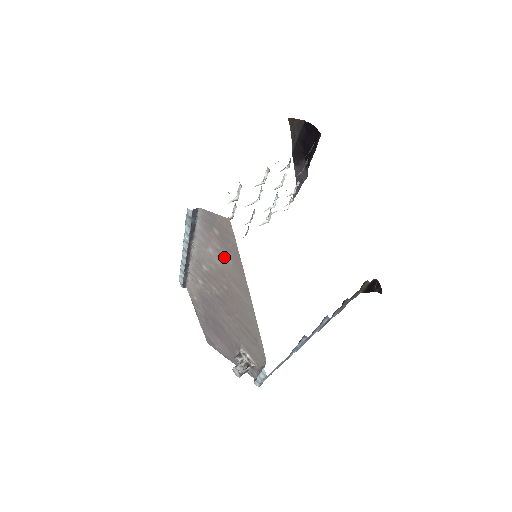
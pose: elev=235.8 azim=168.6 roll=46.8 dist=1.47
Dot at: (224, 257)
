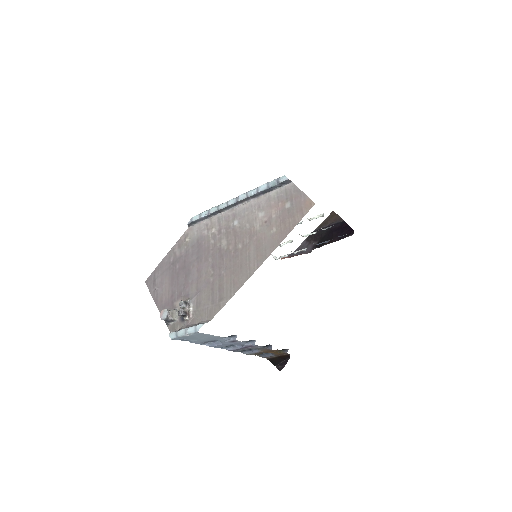
Dot at: (271, 225)
